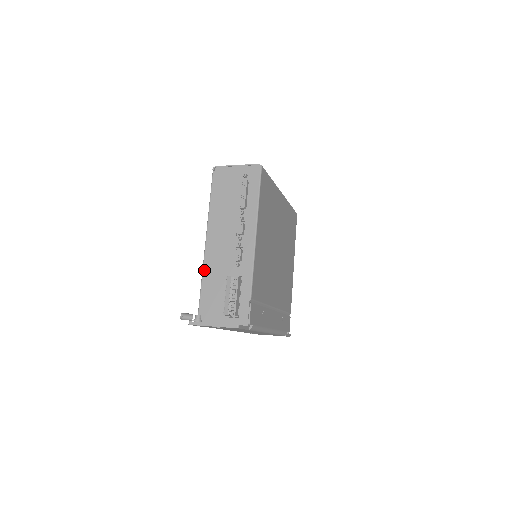
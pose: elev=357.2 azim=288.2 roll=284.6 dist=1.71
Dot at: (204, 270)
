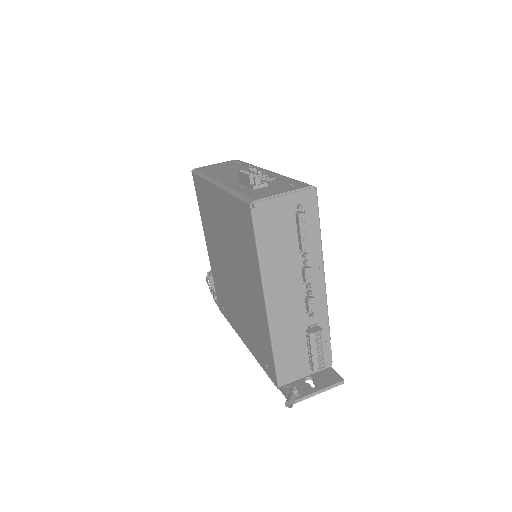
Dot at: (273, 334)
